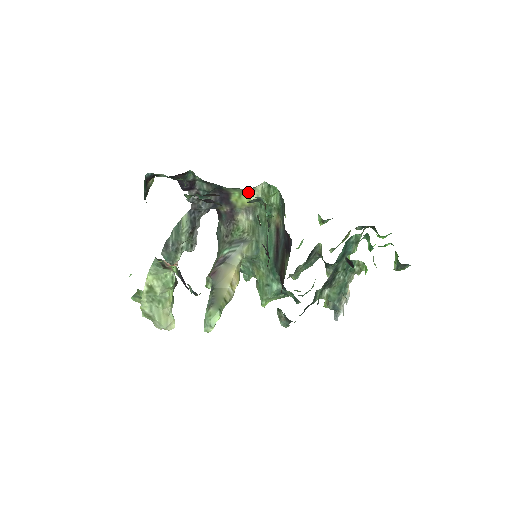
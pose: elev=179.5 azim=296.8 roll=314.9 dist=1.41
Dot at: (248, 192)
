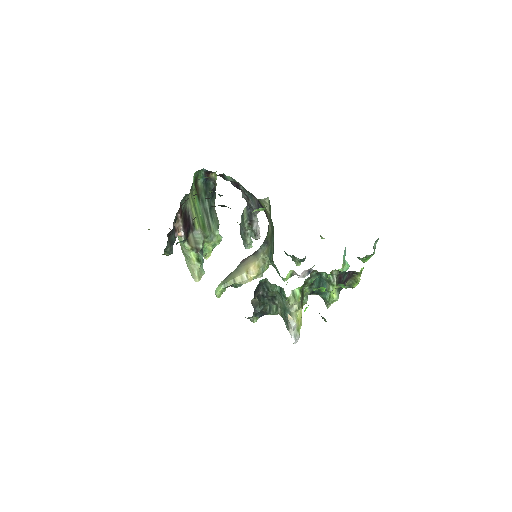
Dot at: (264, 203)
